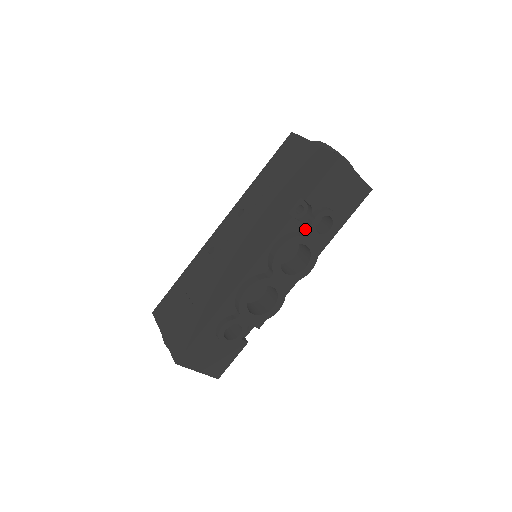
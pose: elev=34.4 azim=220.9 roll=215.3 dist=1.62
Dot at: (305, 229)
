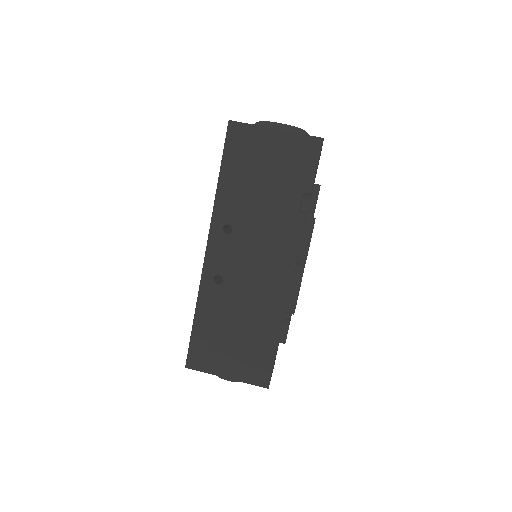
Dot at: (307, 214)
